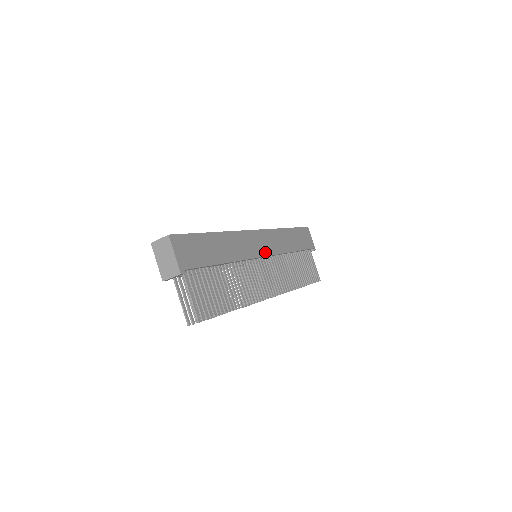
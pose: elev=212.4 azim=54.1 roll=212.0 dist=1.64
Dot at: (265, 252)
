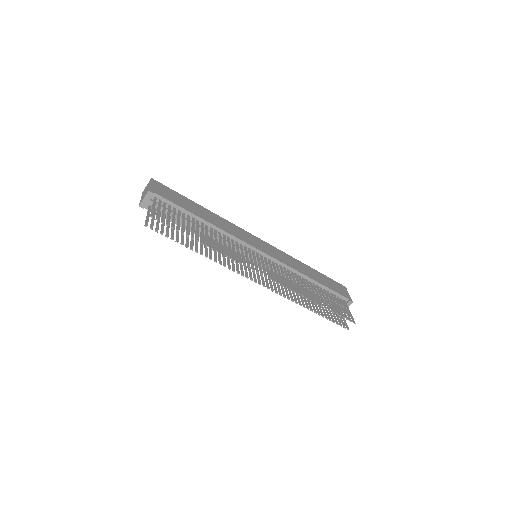
Dot at: (264, 251)
